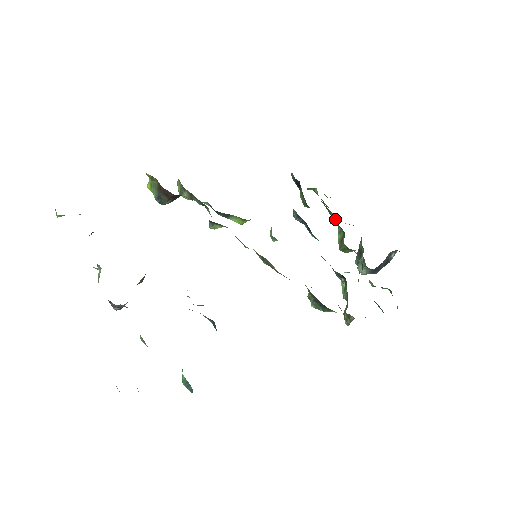
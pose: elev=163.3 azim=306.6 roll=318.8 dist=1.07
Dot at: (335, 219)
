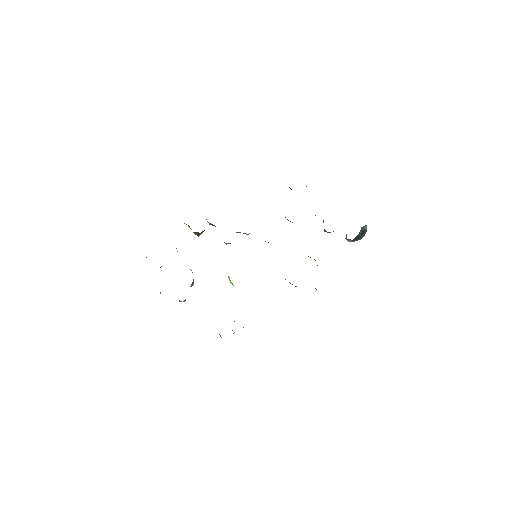
Dot at: occluded
